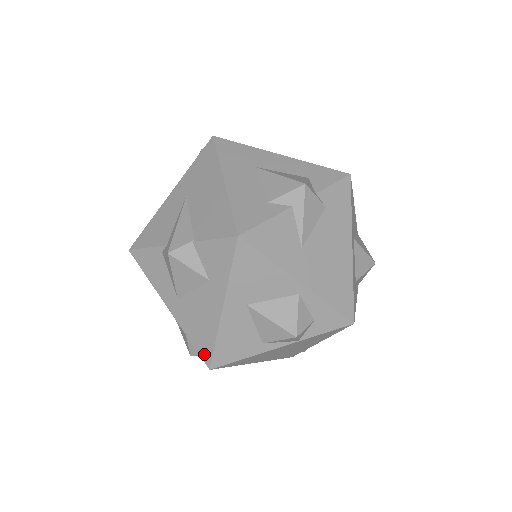
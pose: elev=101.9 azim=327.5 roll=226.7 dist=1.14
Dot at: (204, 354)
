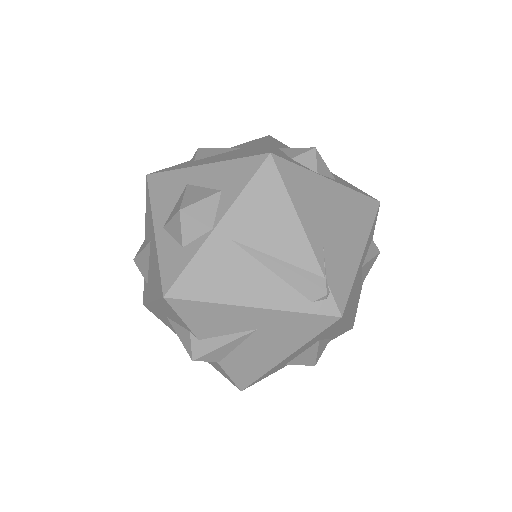
Dot at: (149, 309)
